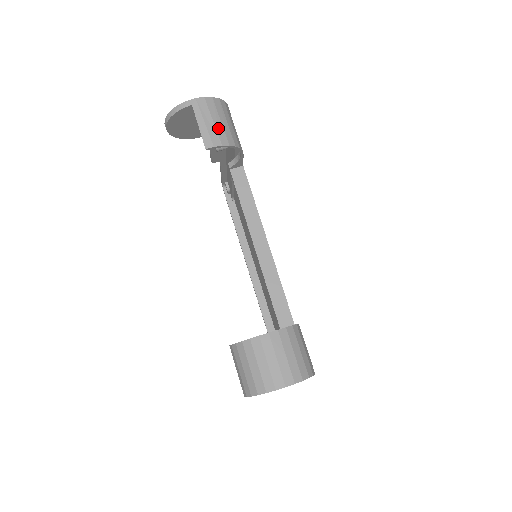
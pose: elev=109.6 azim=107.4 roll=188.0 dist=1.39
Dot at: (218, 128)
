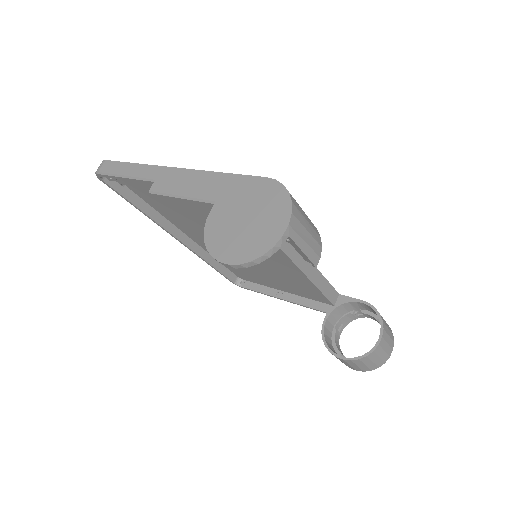
Dot at: (312, 233)
